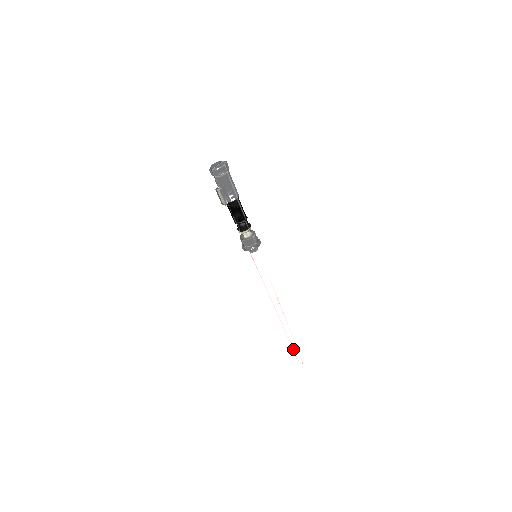
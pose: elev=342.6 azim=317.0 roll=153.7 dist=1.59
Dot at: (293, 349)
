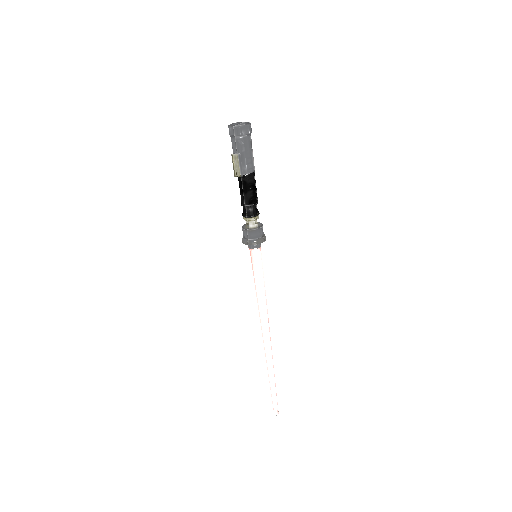
Dot at: (271, 391)
